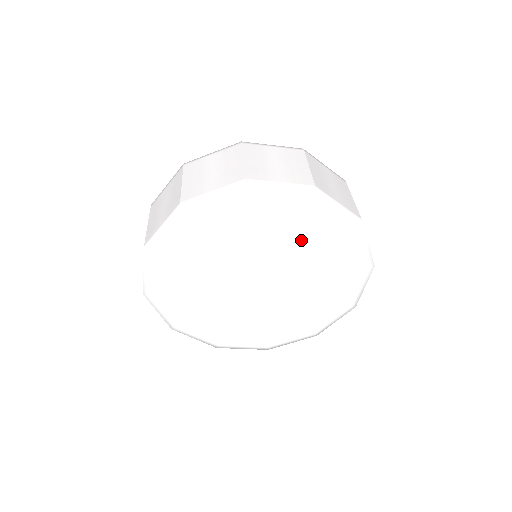
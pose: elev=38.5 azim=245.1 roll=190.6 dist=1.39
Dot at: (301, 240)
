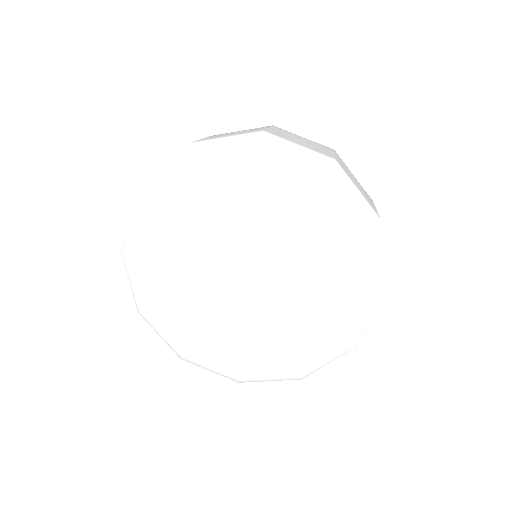
Dot at: (323, 261)
